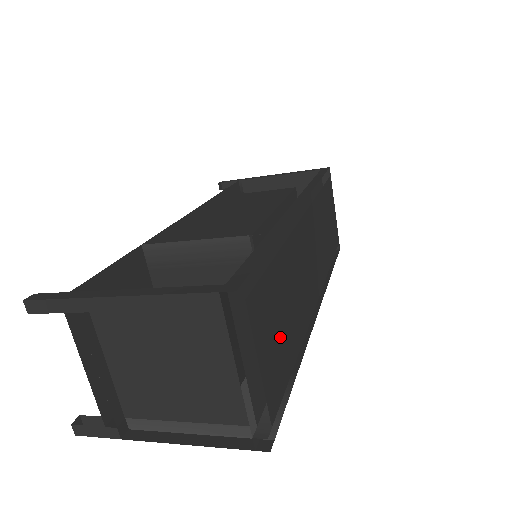
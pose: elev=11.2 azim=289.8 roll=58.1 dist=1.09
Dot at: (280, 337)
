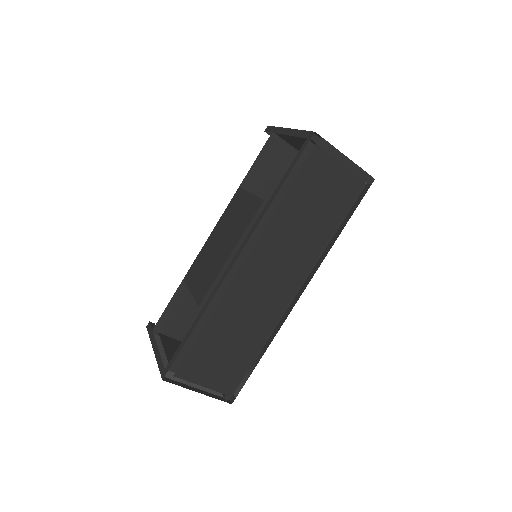
Dot at: (226, 359)
